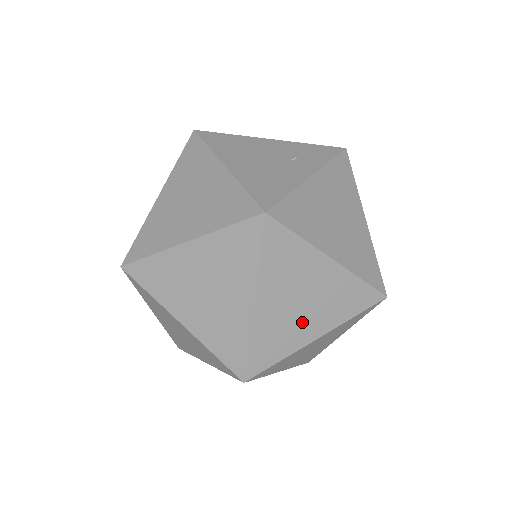
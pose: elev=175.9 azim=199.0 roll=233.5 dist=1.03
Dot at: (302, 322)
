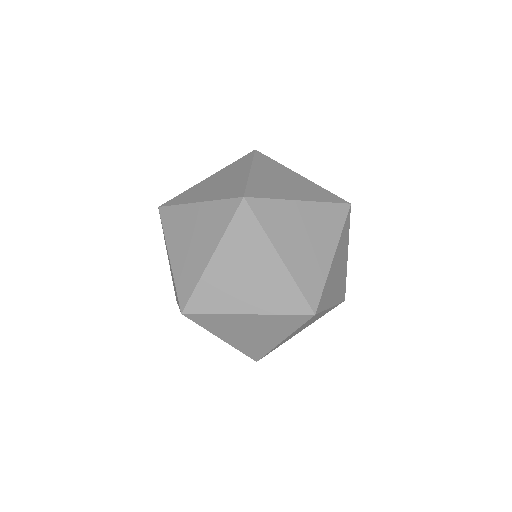
Dot at: (334, 288)
